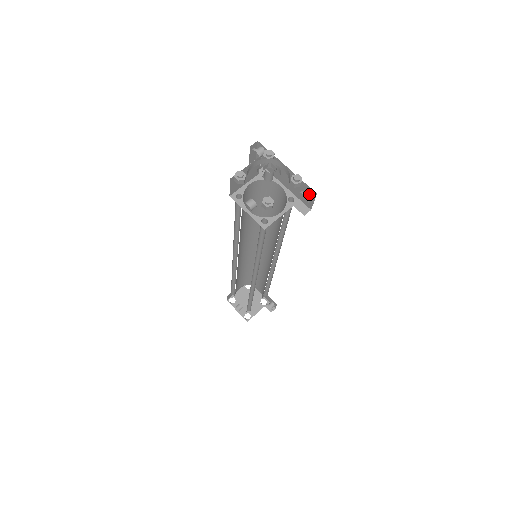
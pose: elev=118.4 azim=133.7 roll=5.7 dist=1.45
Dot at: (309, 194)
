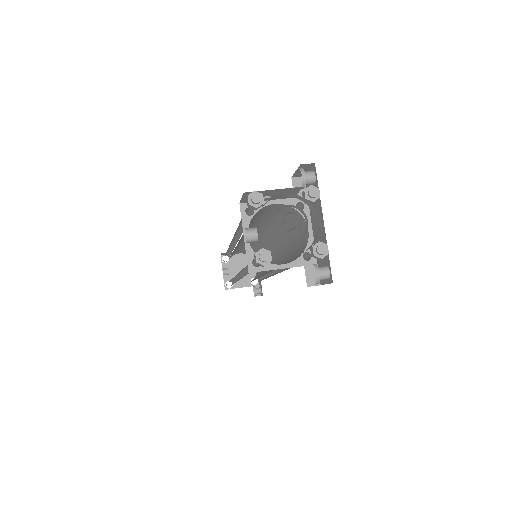
Dot at: (324, 275)
